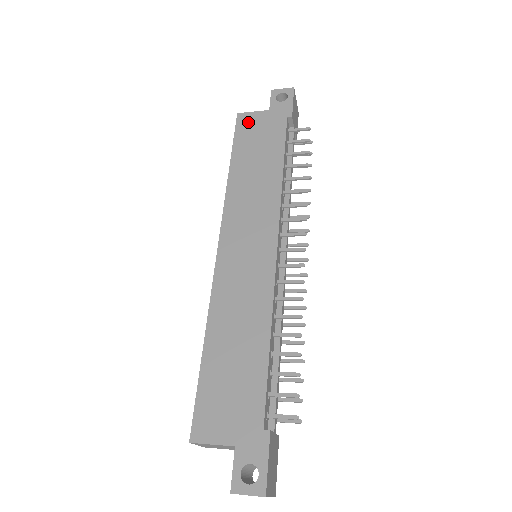
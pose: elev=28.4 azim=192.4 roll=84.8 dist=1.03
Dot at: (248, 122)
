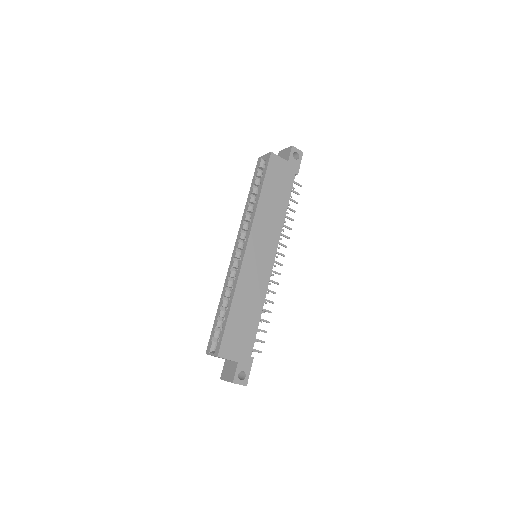
Dot at: (276, 163)
